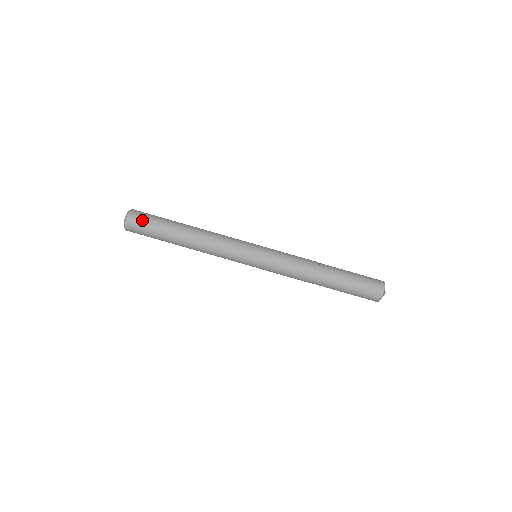
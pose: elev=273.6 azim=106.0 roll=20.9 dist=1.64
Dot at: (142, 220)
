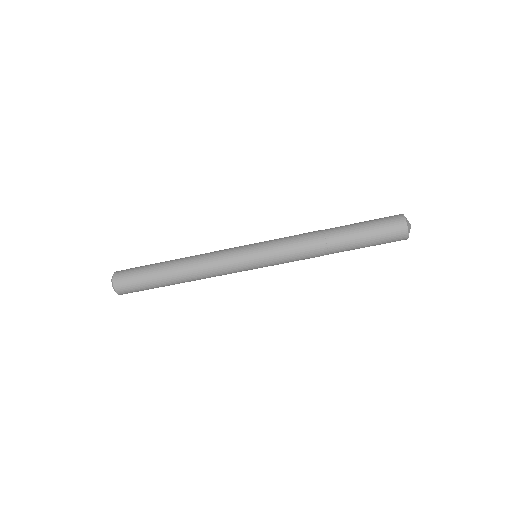
Dot at: (129, 283)
